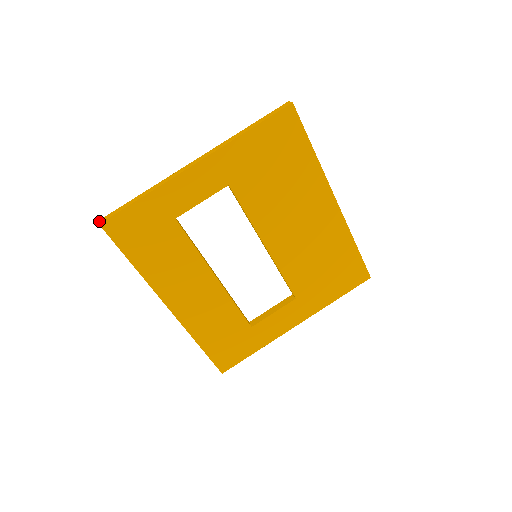
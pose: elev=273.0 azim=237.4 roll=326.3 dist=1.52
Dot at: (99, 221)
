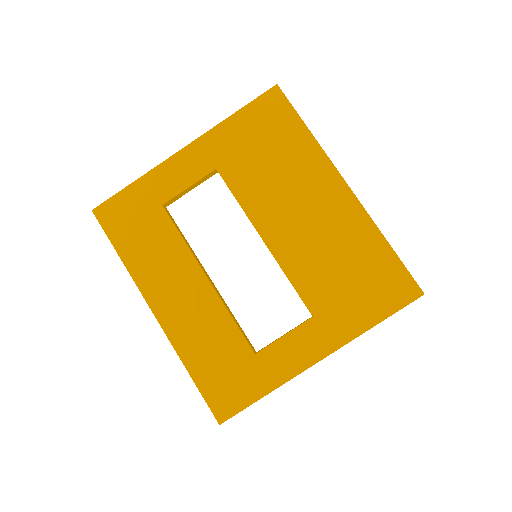
Dot at: occluded
